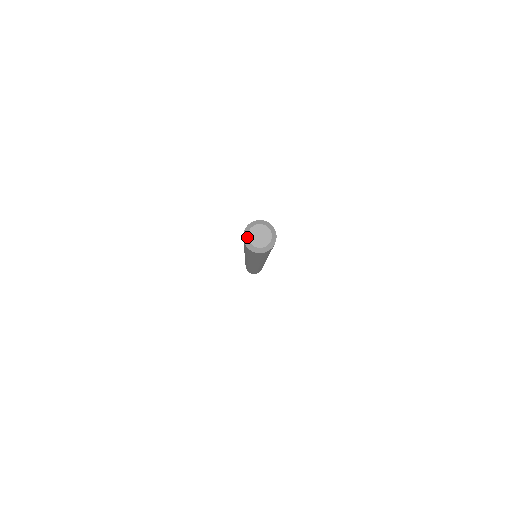
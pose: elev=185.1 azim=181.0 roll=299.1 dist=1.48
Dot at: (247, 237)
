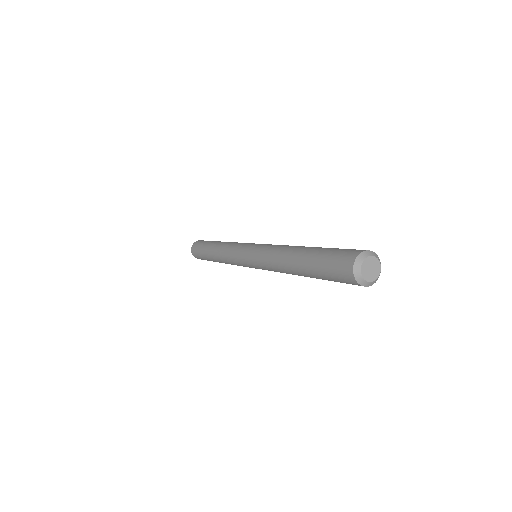
Dot at: (364, 281)
